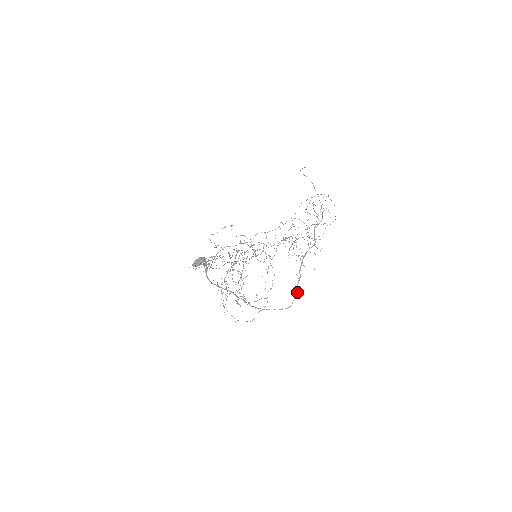
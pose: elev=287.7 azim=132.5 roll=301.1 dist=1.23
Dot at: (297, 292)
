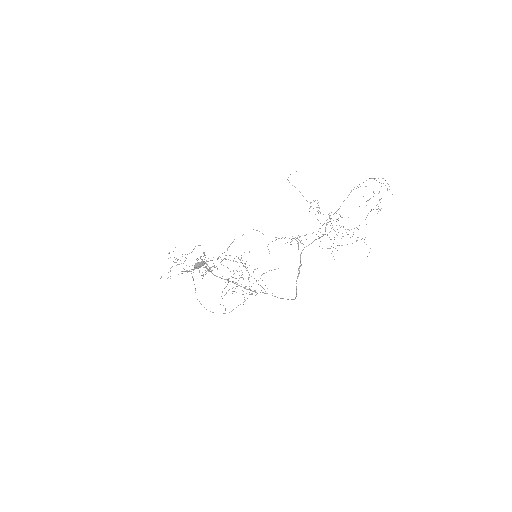
Dot at: occluded
